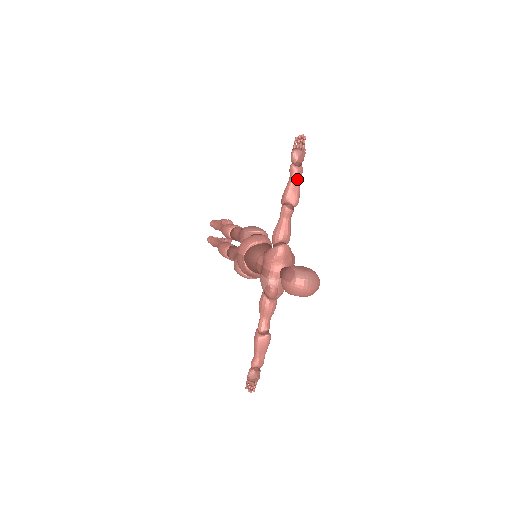
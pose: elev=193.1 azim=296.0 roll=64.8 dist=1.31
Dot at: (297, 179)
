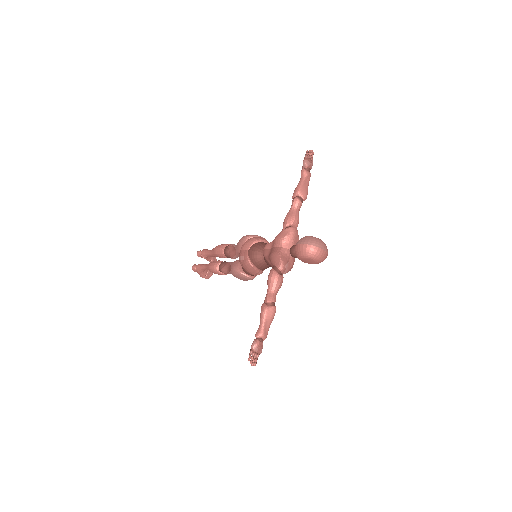
Dot at: (307, 180)
